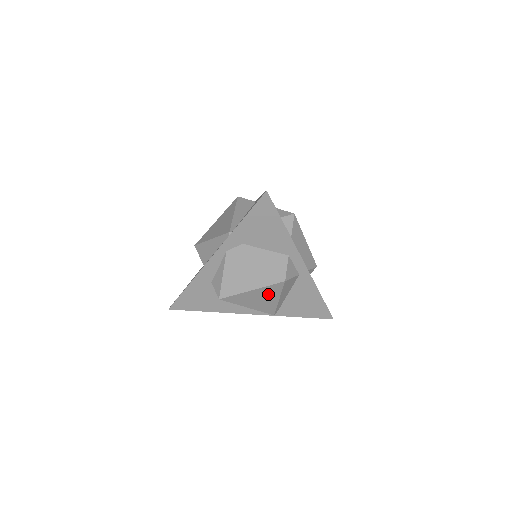
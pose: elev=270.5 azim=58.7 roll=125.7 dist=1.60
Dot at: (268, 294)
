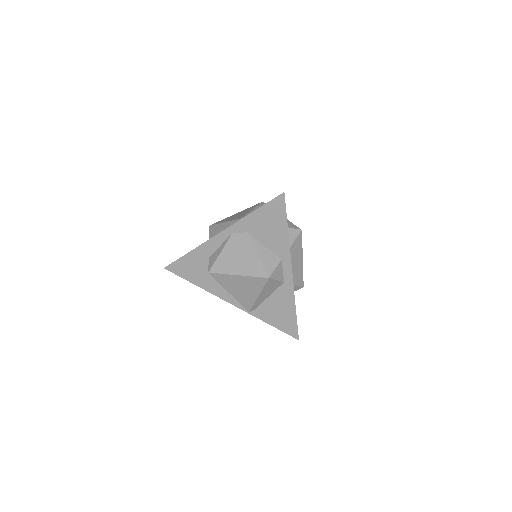
Dot at: (251, 286)
